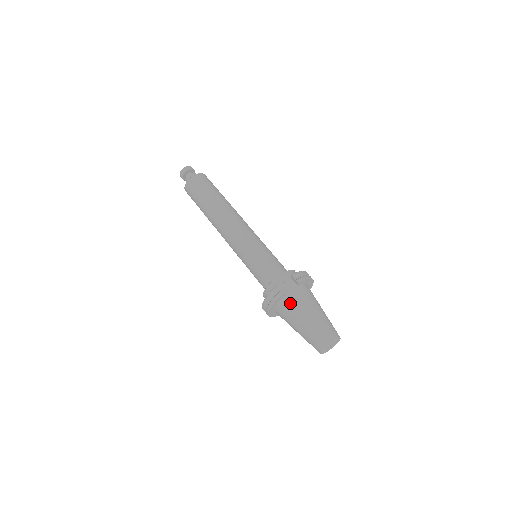
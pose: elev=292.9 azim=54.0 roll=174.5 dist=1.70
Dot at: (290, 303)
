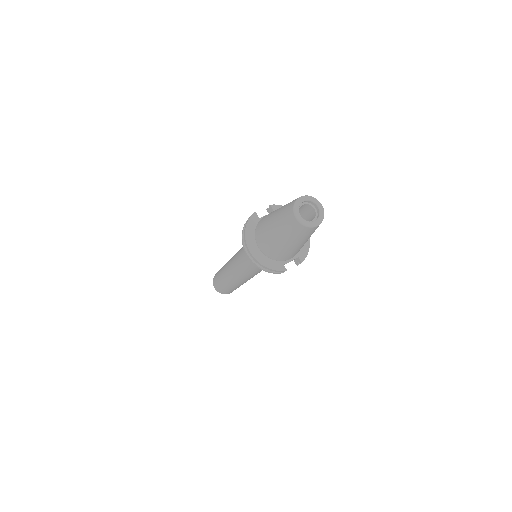
Dot at: (263, 218)
